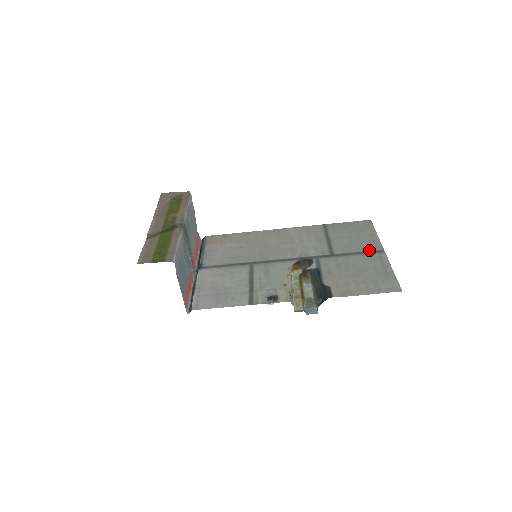
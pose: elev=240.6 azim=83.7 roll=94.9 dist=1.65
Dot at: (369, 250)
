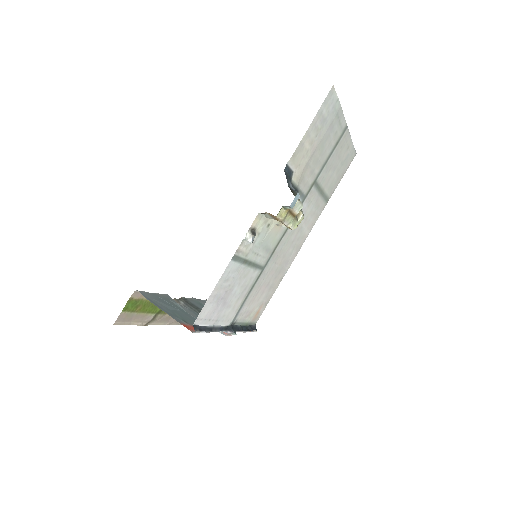
Dot at: (338, 143)
